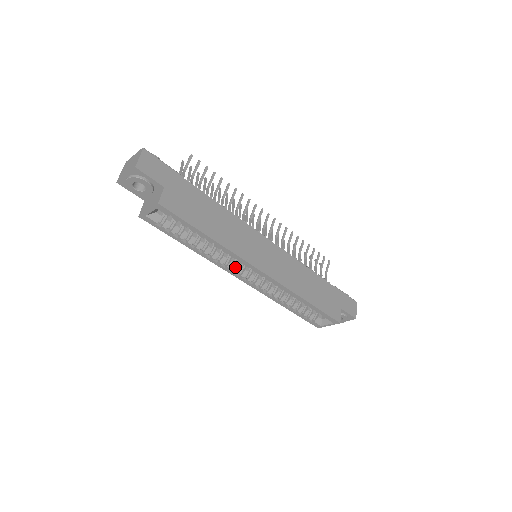
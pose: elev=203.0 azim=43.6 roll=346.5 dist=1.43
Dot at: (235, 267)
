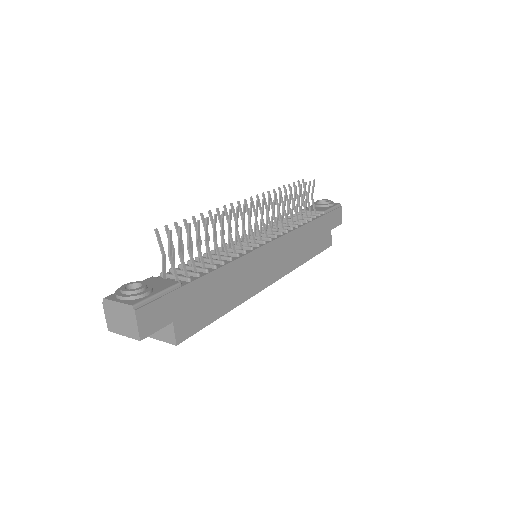
Dot at: occluded
